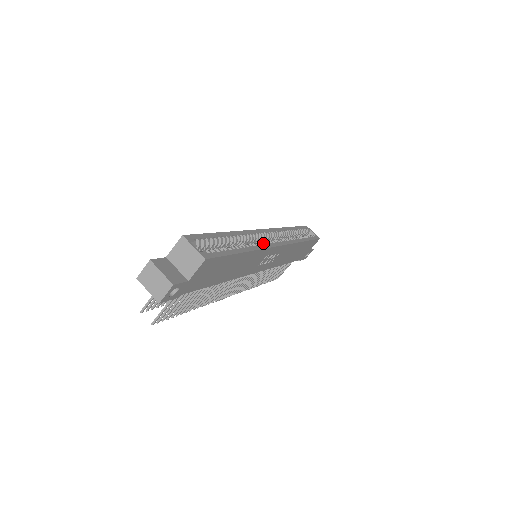
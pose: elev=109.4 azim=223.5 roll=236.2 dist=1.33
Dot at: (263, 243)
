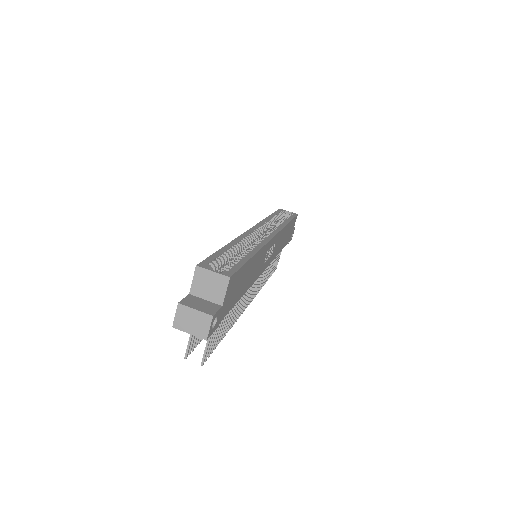
Dot at: (261, 240)
